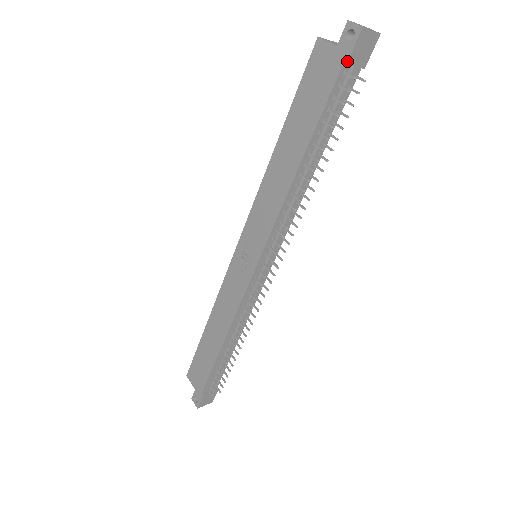
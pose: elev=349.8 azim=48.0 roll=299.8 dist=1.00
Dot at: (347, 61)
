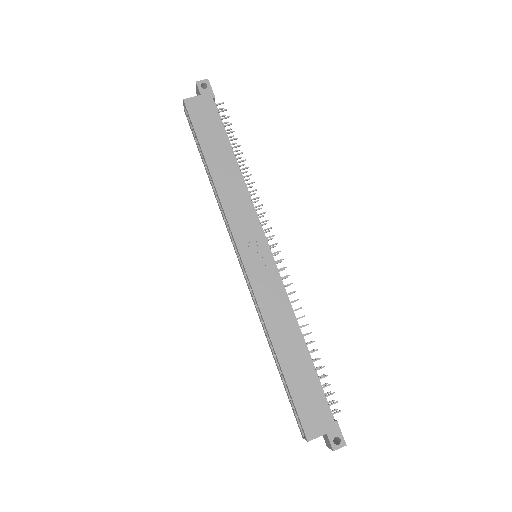
Dot at: (214, 96)
